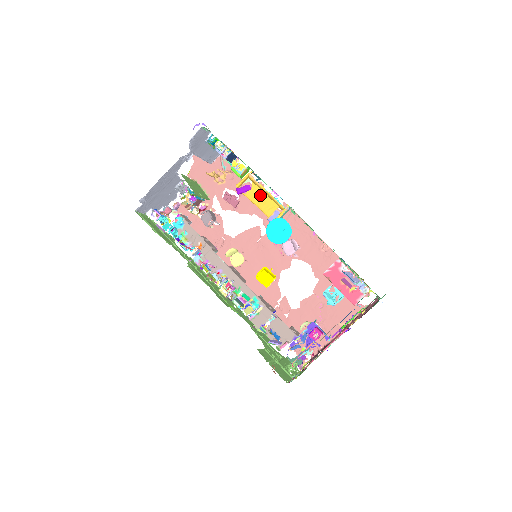
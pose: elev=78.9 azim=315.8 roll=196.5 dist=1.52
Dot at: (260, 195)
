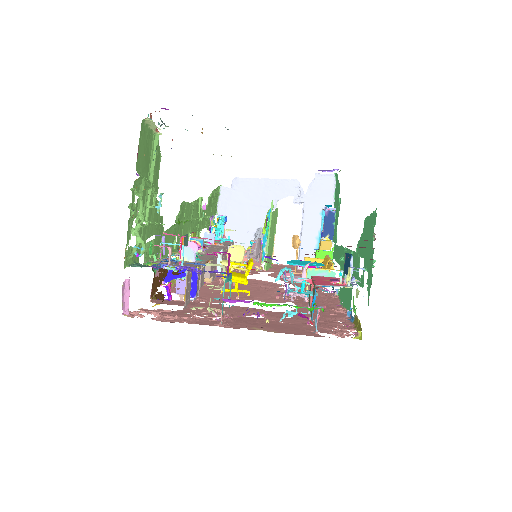
Dot at: occluded
